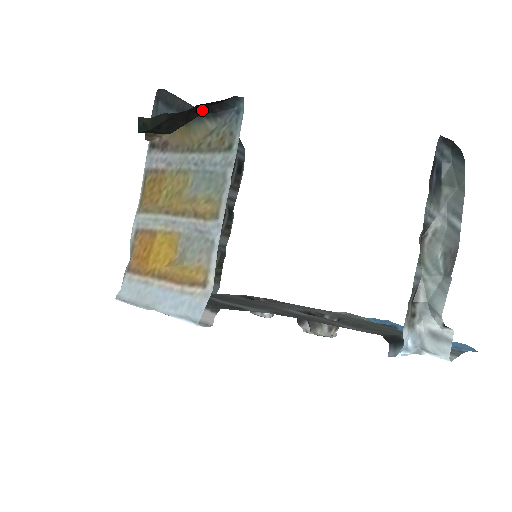
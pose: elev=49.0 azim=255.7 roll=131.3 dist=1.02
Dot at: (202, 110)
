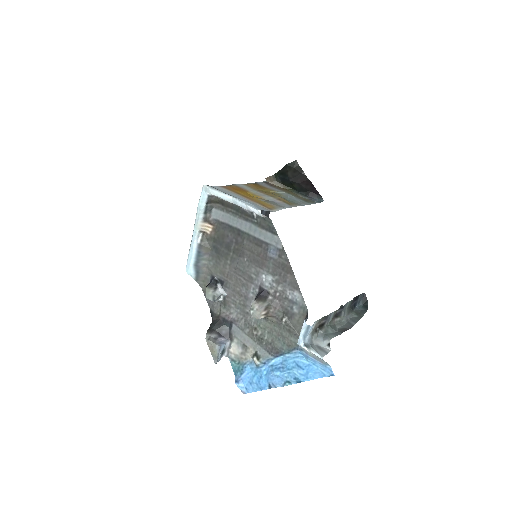
Dot at: (307, 188)
